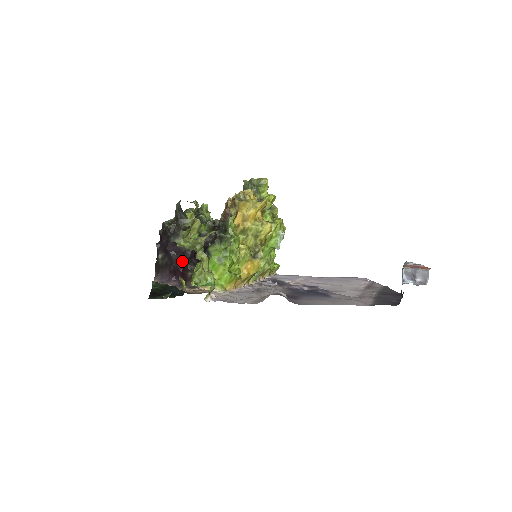
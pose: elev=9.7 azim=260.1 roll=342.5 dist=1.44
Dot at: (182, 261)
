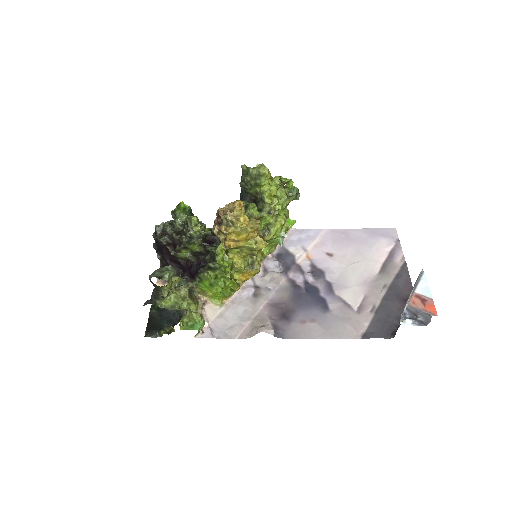
Dot at: (179, 269)
